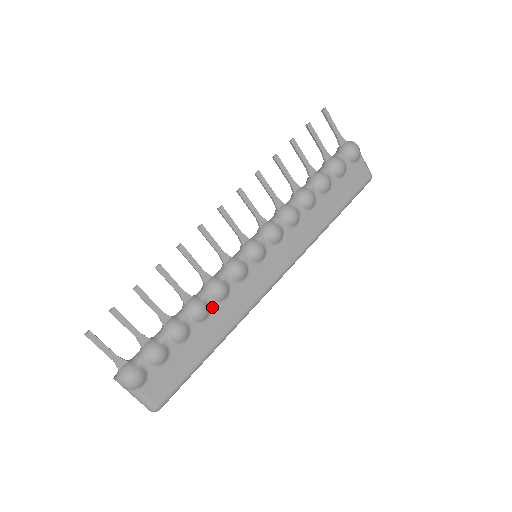
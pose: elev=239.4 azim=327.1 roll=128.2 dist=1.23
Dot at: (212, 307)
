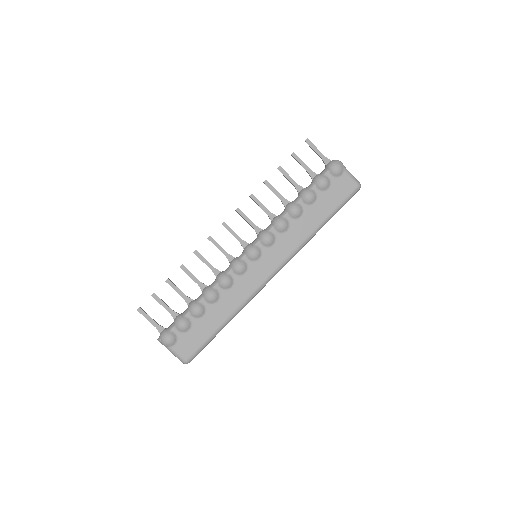
Dot at: (221, 293)
